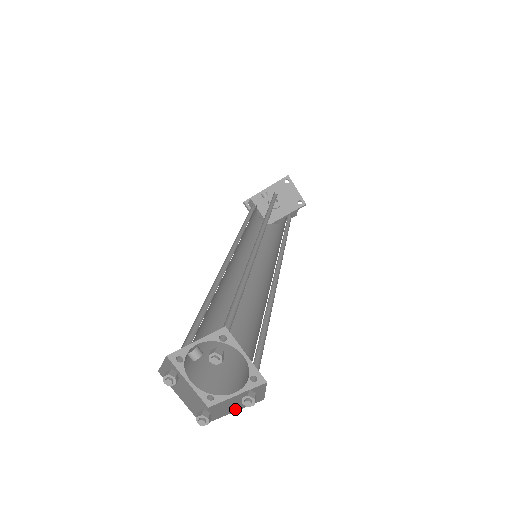
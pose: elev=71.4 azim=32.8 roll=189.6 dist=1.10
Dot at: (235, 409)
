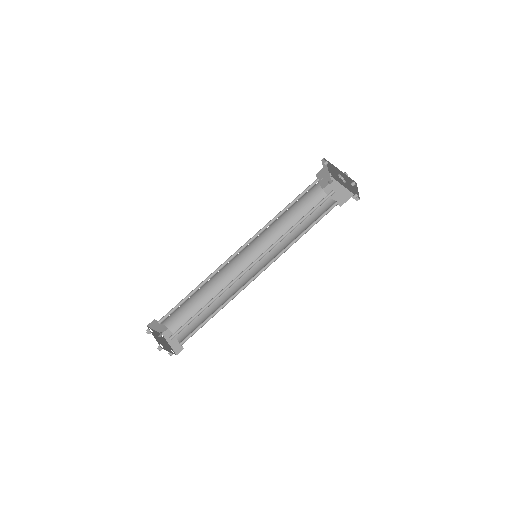
Dot at: (170, 344)
